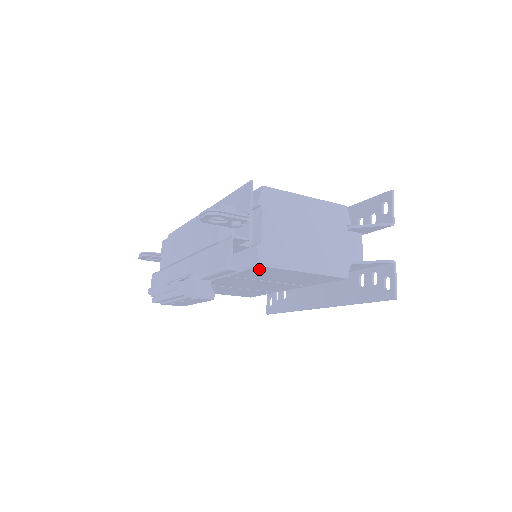
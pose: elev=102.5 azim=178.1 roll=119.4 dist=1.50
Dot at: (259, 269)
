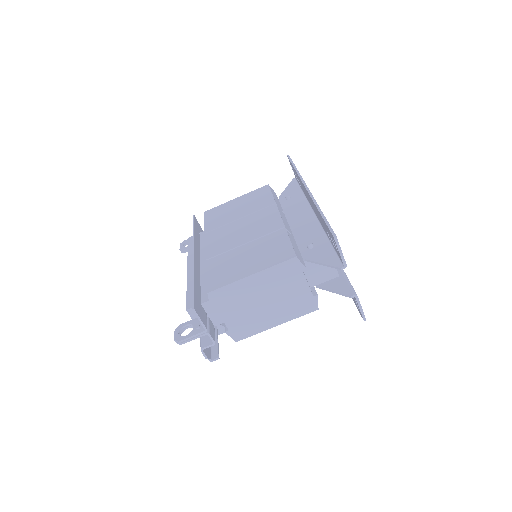
Dot at: occluded
